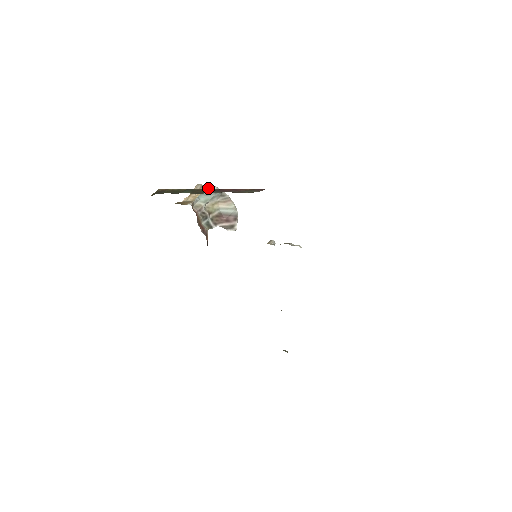
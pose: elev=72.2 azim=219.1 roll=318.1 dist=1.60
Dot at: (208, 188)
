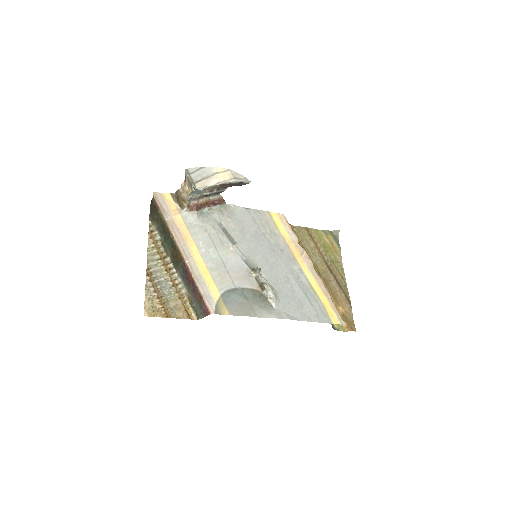
Dot at: (194, 189)
